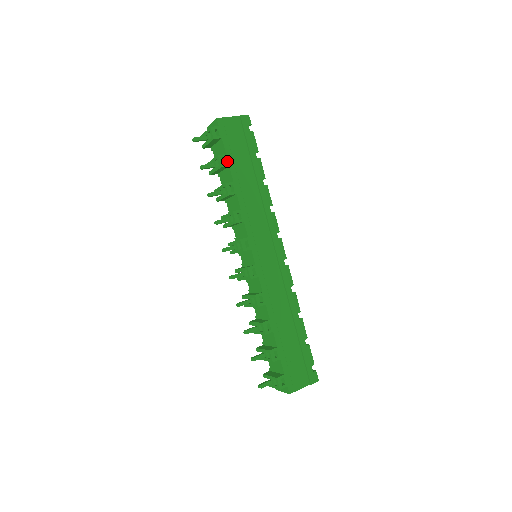
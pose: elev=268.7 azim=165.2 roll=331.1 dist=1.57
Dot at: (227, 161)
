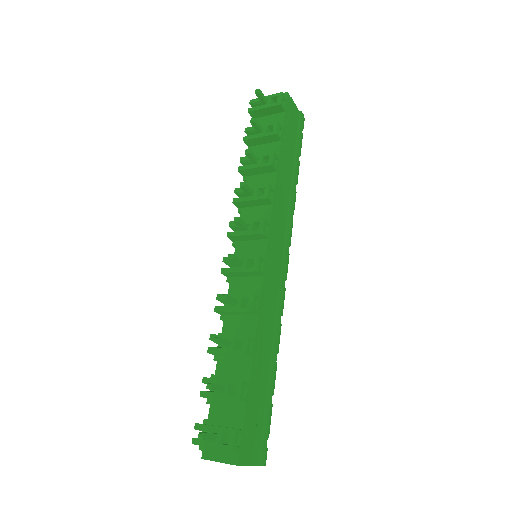
Dot at: (281, 134)
